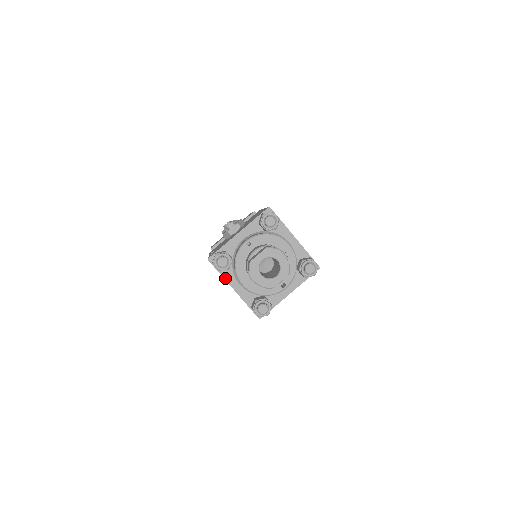
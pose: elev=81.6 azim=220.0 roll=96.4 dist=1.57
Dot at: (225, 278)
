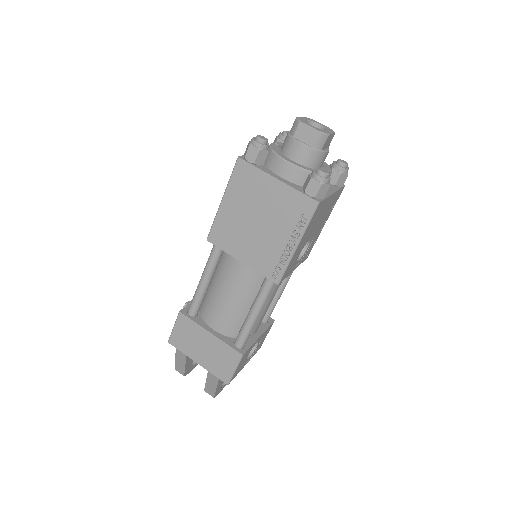
Dot at: (263, 171)
